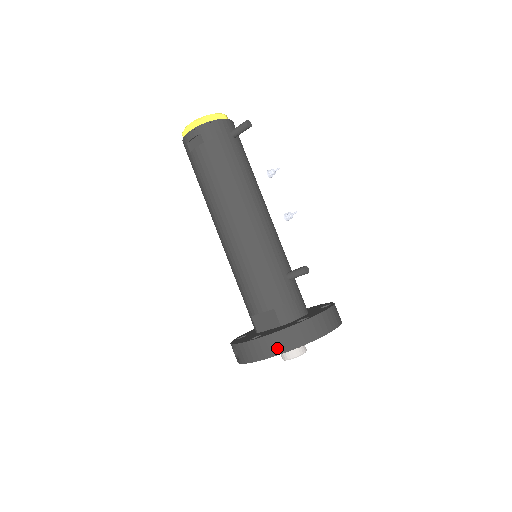
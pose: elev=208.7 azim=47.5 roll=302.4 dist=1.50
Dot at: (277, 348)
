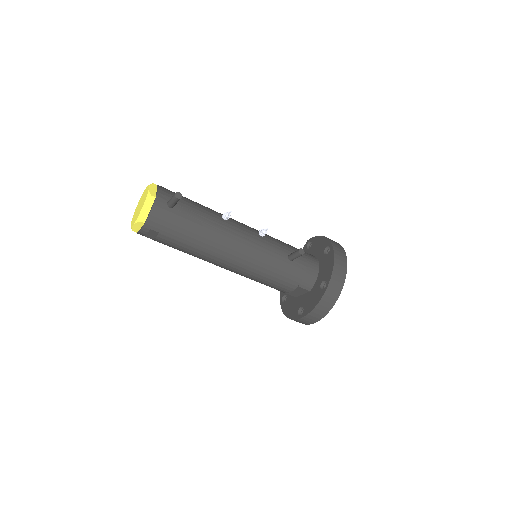
Dot at: (321, 315)
